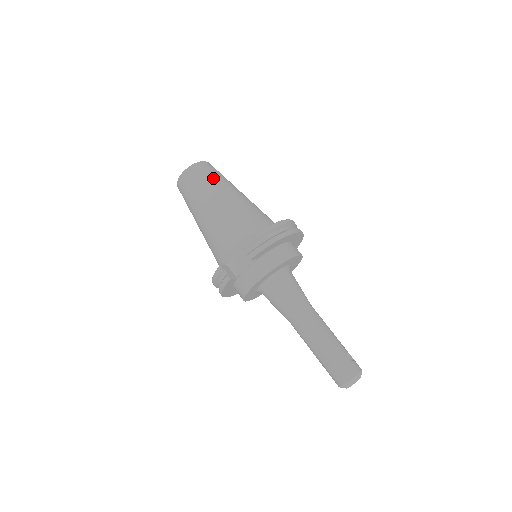
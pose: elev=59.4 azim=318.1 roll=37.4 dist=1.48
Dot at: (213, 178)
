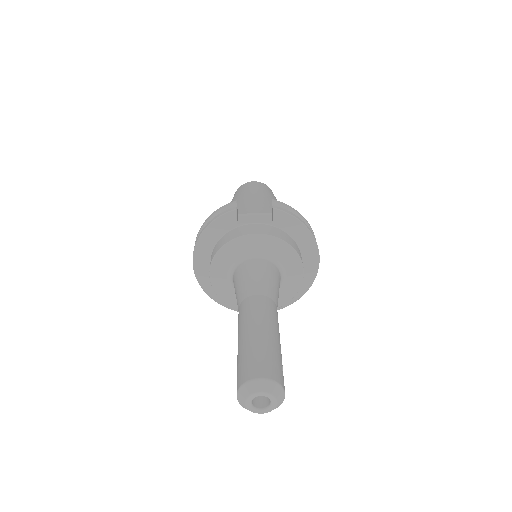
Dot at: occluded
